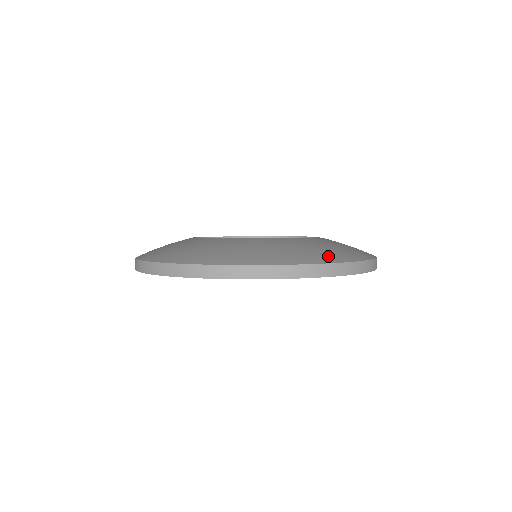
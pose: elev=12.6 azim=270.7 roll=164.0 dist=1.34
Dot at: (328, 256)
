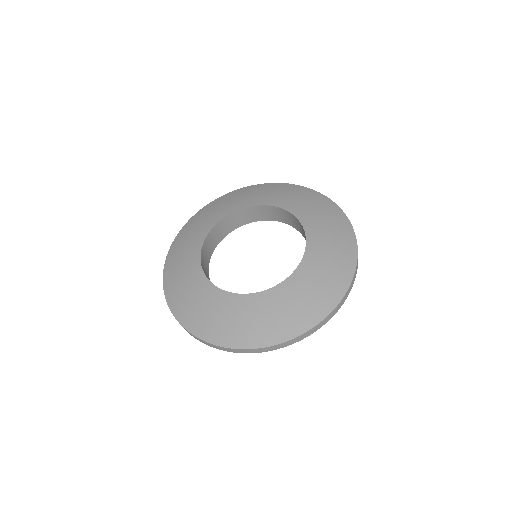
Dot at: (283, 330)
